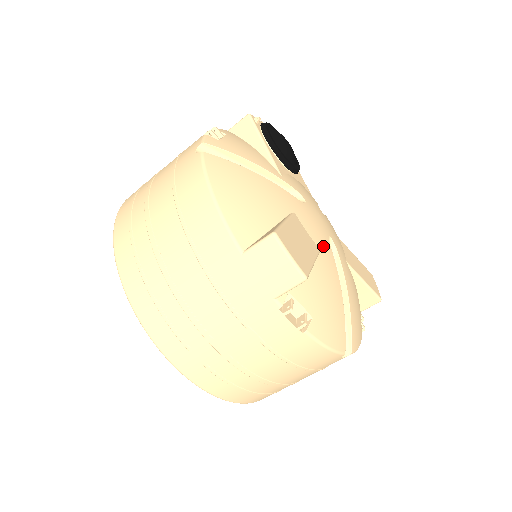
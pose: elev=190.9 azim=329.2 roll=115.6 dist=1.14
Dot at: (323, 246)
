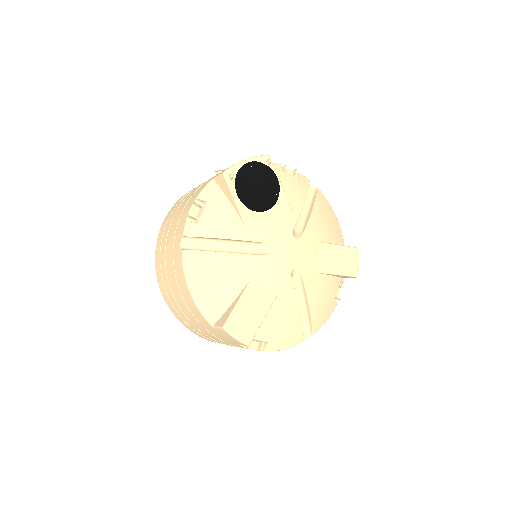
Dot at: (282, 287)
